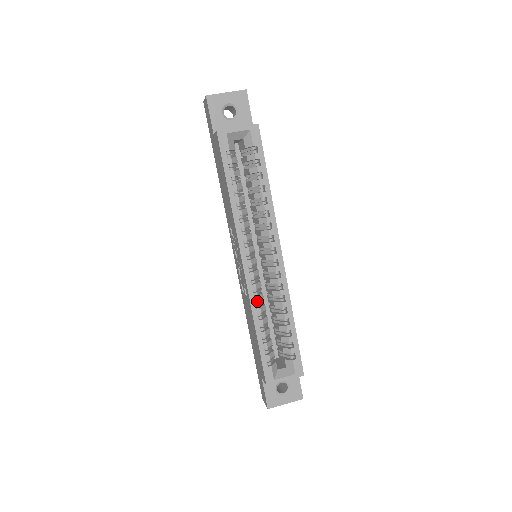
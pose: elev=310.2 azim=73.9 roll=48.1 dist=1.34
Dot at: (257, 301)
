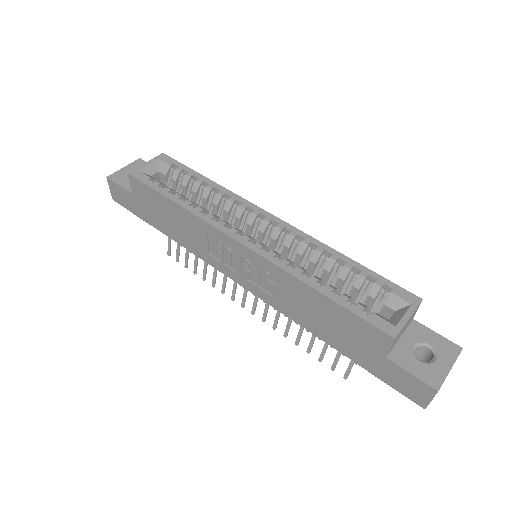
Dot at: (289, 266)
